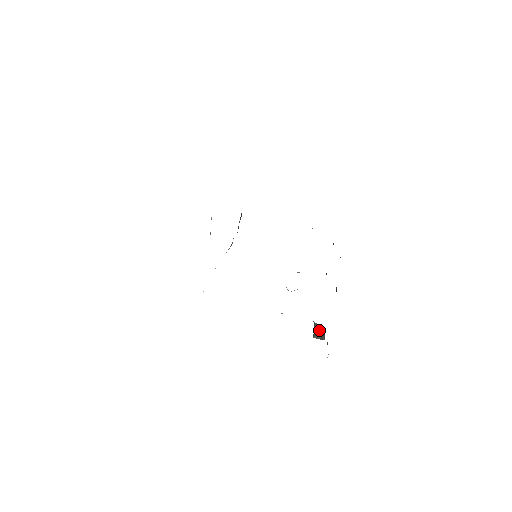
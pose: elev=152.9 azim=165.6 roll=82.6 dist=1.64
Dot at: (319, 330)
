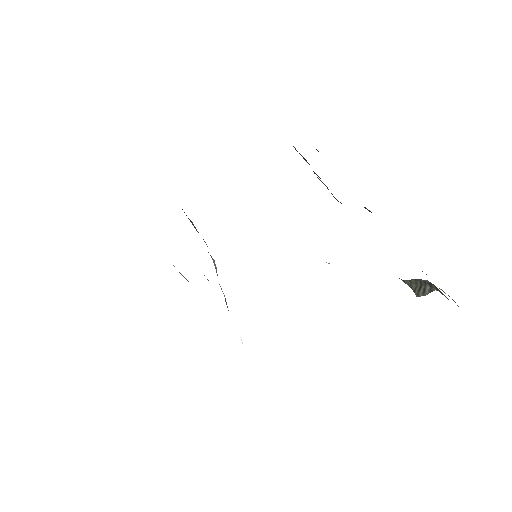
Dot at: (418, 284)
